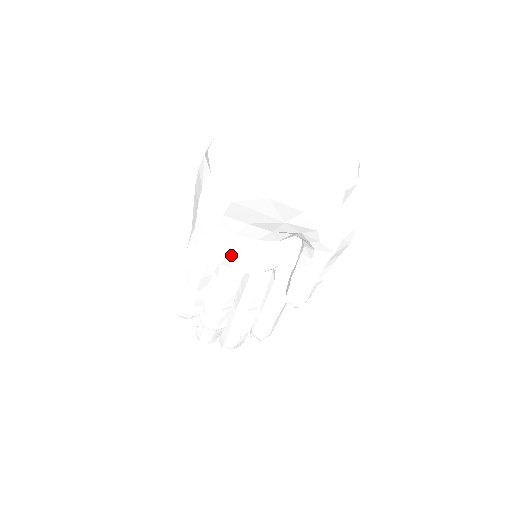
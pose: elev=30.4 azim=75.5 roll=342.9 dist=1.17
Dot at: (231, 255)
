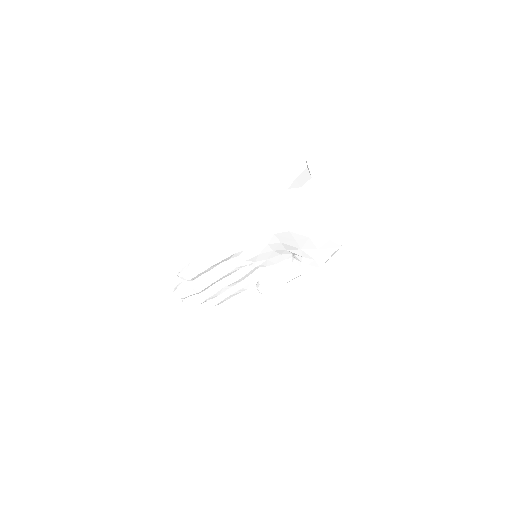
Dot at: (252, 253)
